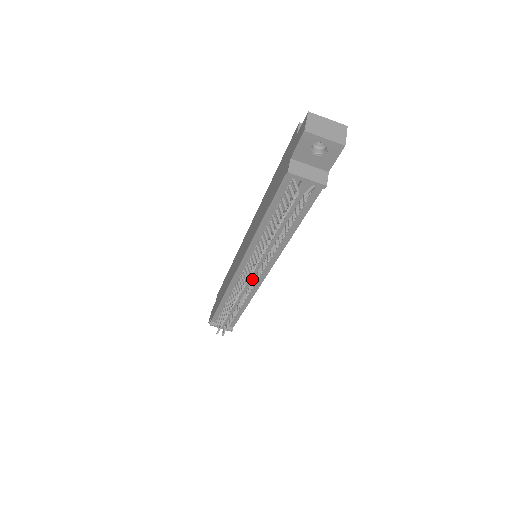
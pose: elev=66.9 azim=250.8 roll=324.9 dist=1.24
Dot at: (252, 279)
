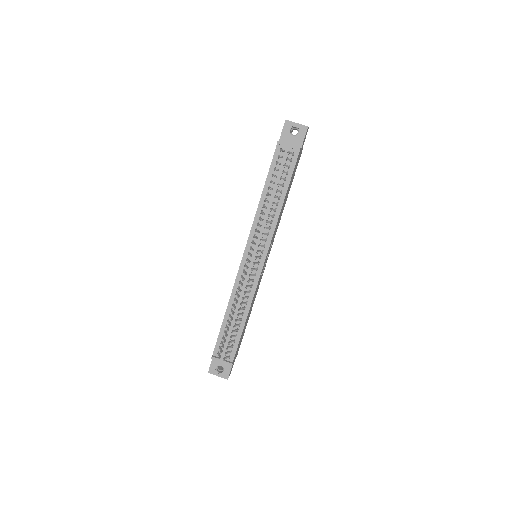
Dot at: occluded
